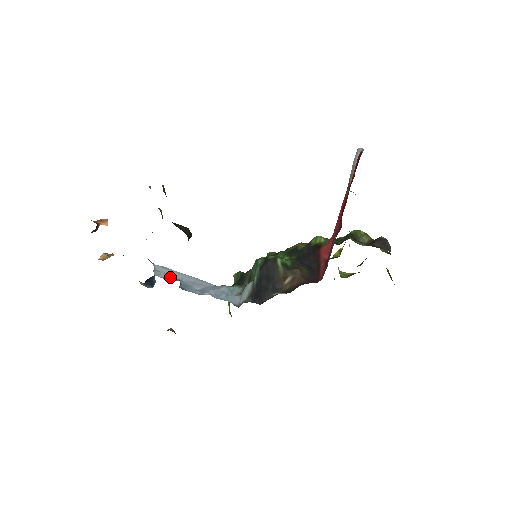
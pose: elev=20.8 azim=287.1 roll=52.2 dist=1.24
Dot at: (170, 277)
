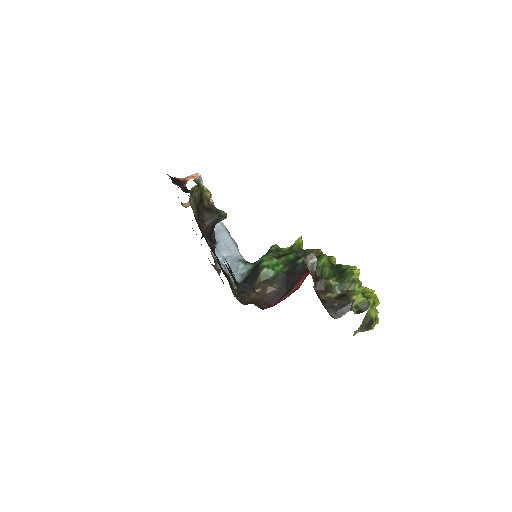
Dot at: (216, 236)
